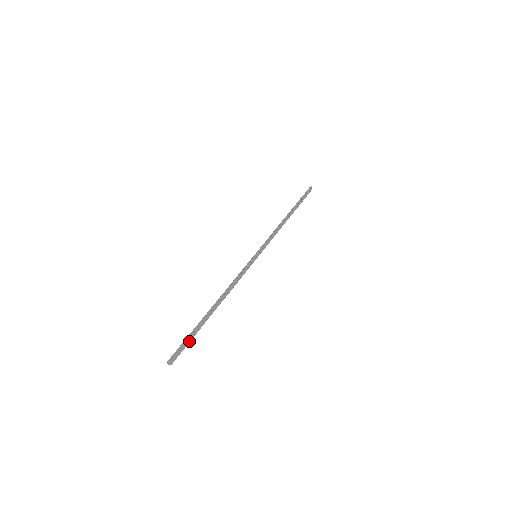
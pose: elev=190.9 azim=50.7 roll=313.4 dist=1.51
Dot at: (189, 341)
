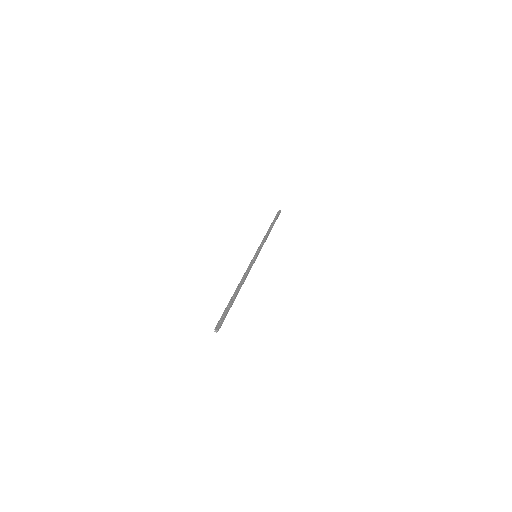
Dot at: (226, 313)
